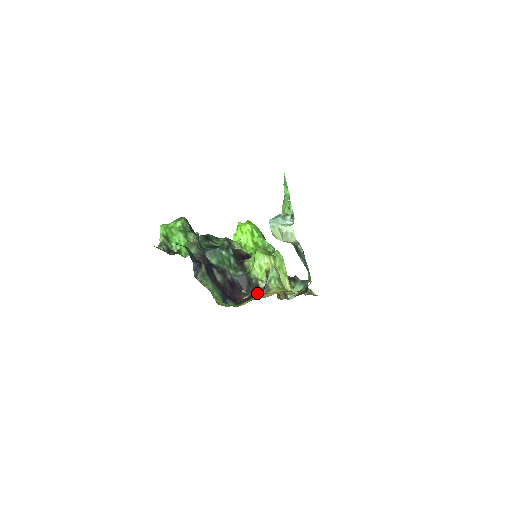
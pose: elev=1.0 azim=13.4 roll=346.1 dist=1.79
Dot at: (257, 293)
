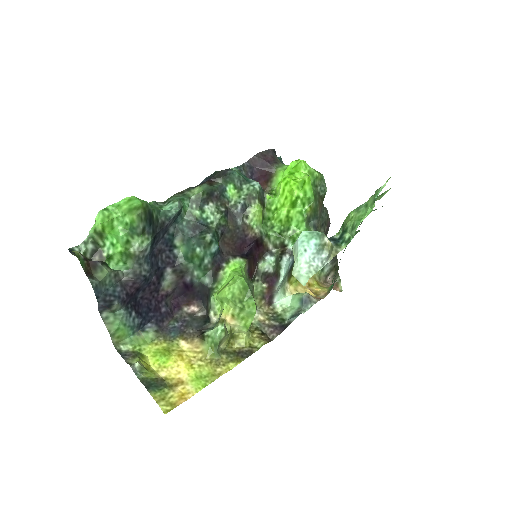
Dot at: (206, 315)
